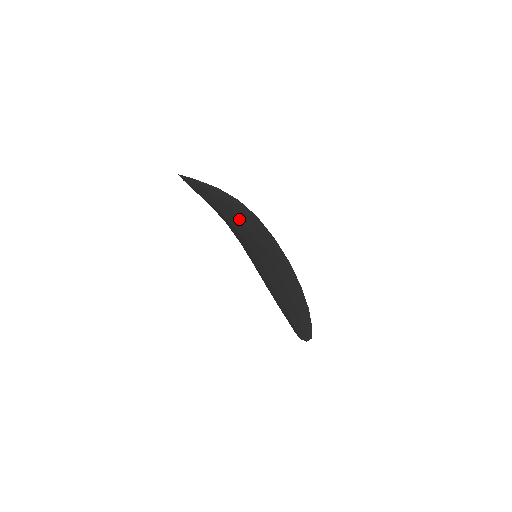
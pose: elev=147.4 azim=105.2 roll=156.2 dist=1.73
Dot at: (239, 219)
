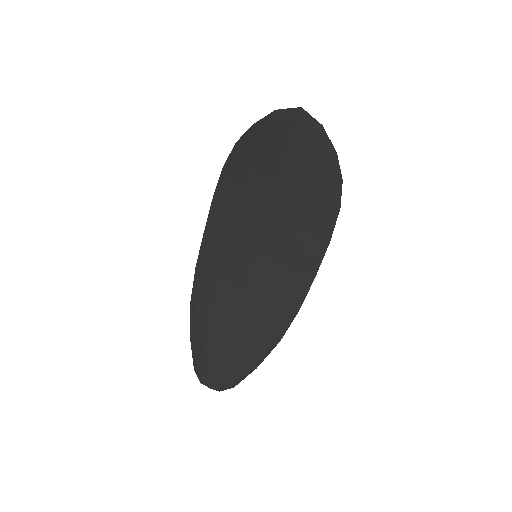
Dot at: (309, 201)
